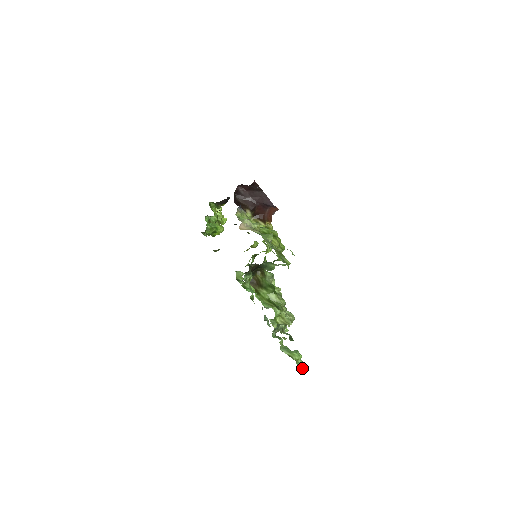
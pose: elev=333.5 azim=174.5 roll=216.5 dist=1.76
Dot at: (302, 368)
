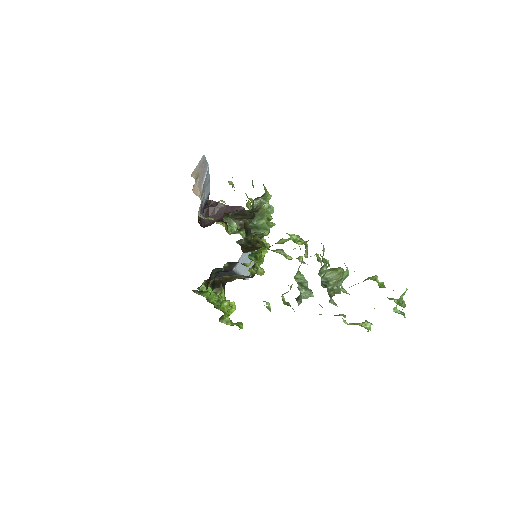
Dot at: occluded
